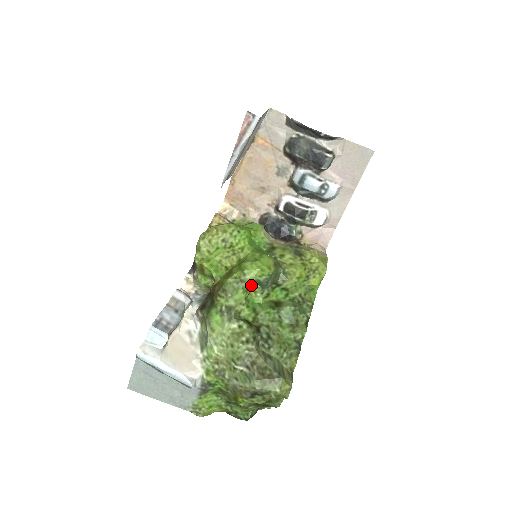
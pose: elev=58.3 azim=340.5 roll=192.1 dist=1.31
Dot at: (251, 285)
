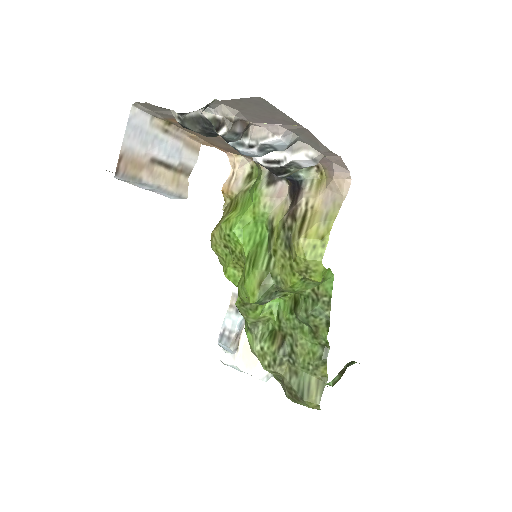
Dot at: occluded
